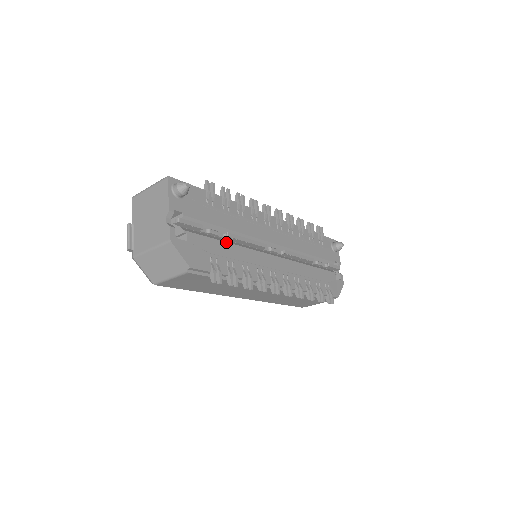
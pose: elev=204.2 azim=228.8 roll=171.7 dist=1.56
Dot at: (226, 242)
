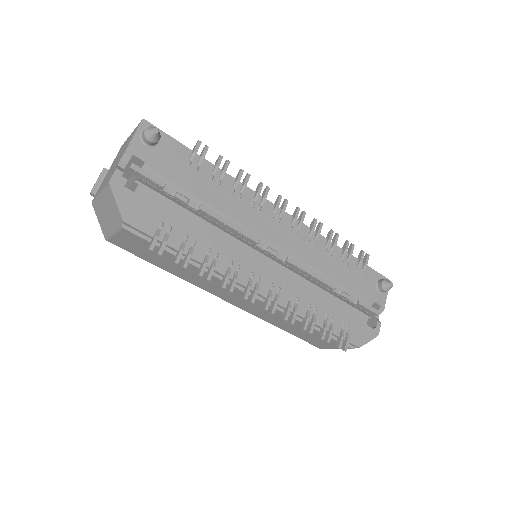
Dot at: (196, 215)
